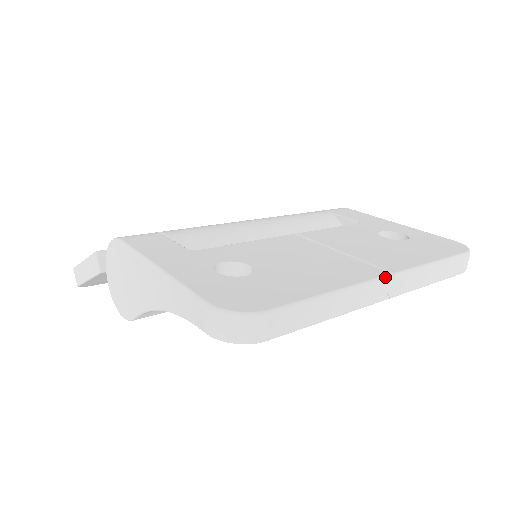
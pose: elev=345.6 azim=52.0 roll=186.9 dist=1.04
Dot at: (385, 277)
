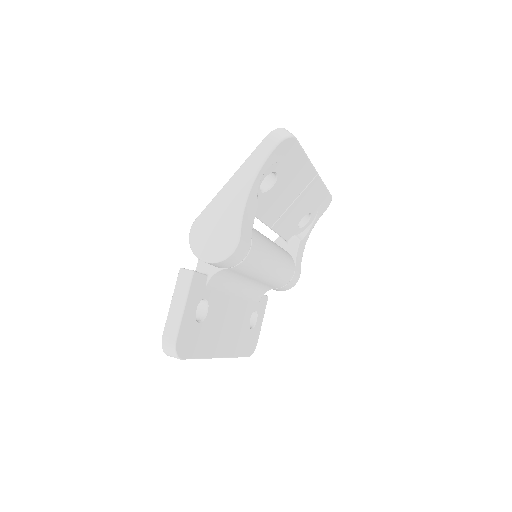
Dot at: occluded
